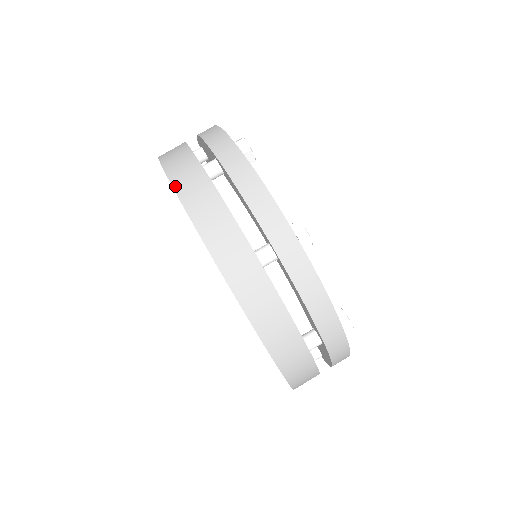
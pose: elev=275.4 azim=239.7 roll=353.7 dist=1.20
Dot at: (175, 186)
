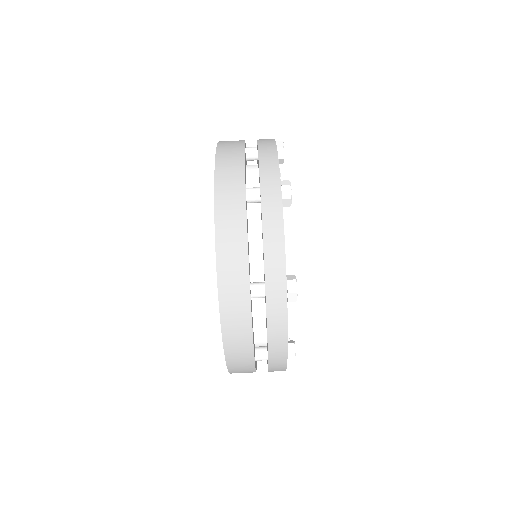
Dot at: (216, 200)
